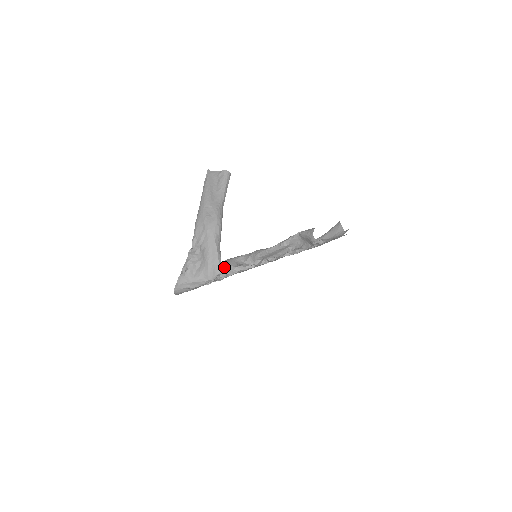
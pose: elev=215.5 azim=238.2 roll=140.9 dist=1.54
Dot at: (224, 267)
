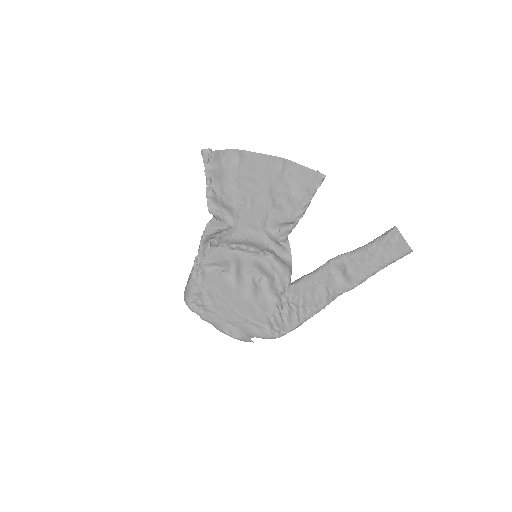
Dot at: occluded
